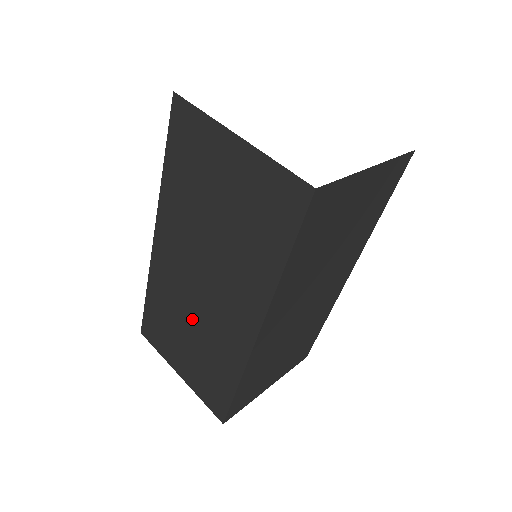
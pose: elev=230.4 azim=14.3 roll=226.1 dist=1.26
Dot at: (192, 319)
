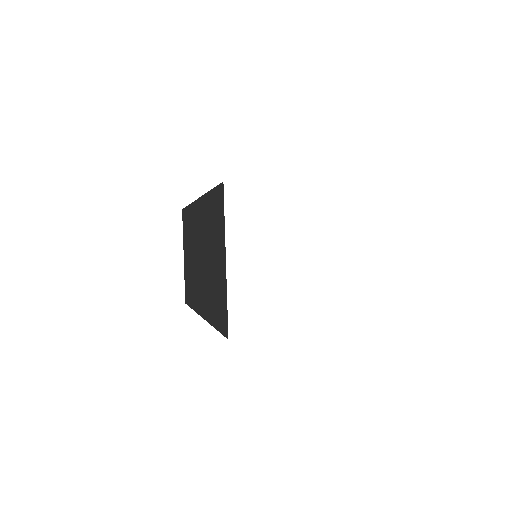
Dot at: (193, 257)
